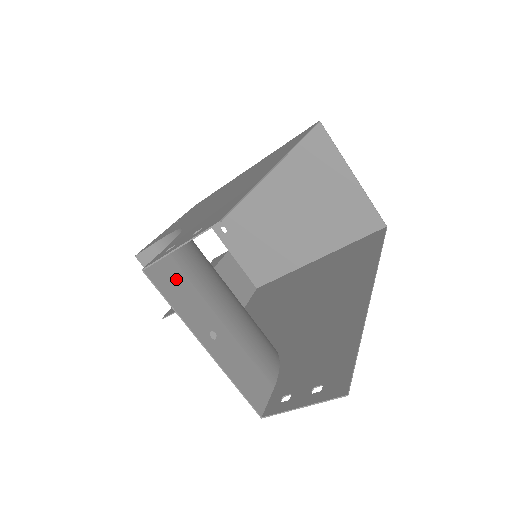
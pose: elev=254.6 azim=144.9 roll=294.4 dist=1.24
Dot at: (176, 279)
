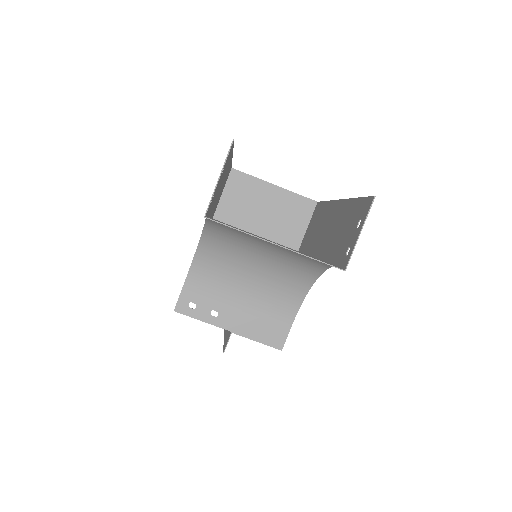
Dot at: occluded
